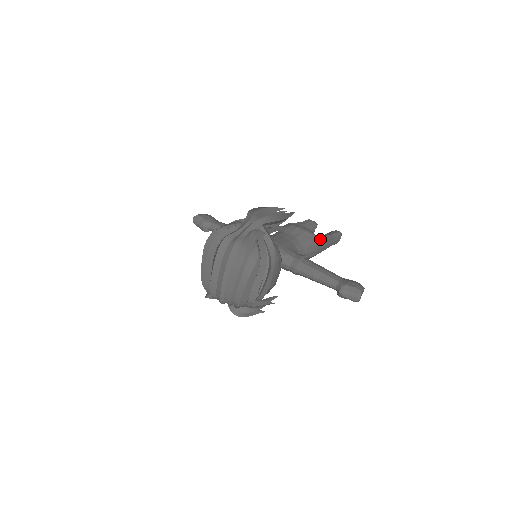
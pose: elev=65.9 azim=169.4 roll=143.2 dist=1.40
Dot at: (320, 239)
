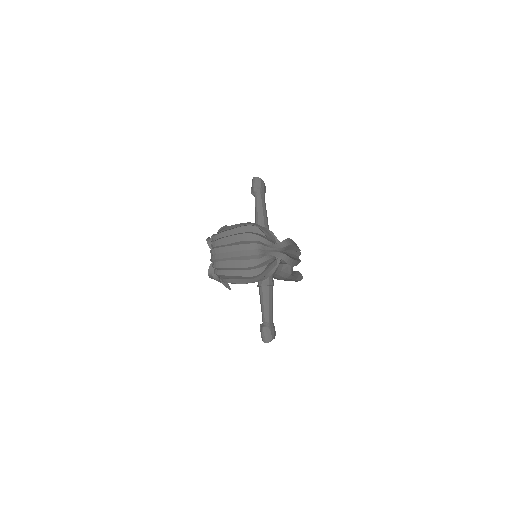
Dot at: (291, 277)
